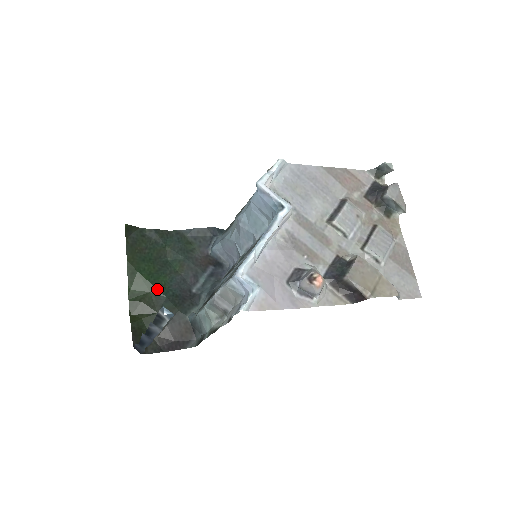
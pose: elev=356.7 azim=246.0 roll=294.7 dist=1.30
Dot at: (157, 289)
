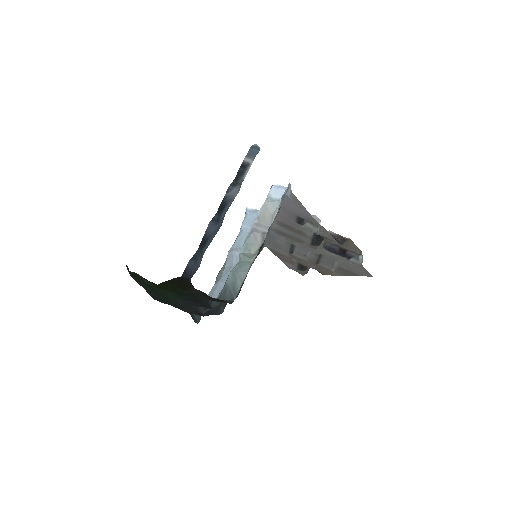
Dot at: (171, 291)
